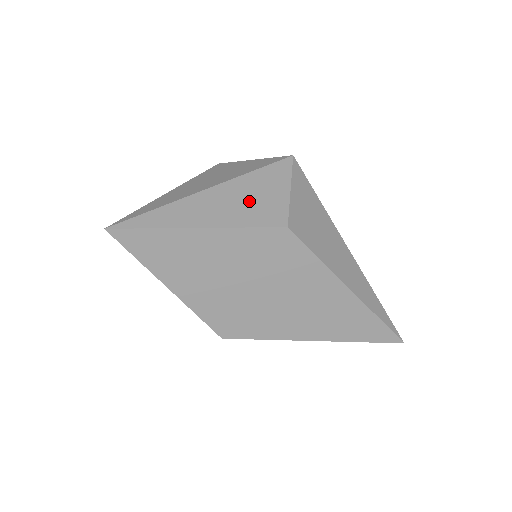
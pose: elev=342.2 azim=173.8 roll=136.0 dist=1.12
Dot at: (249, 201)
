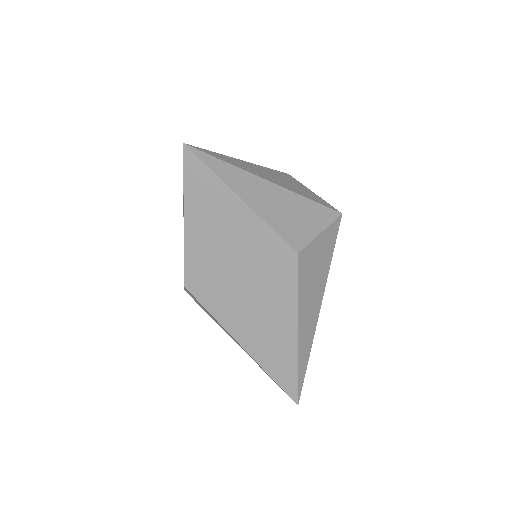
Dot at: (289, 214)
